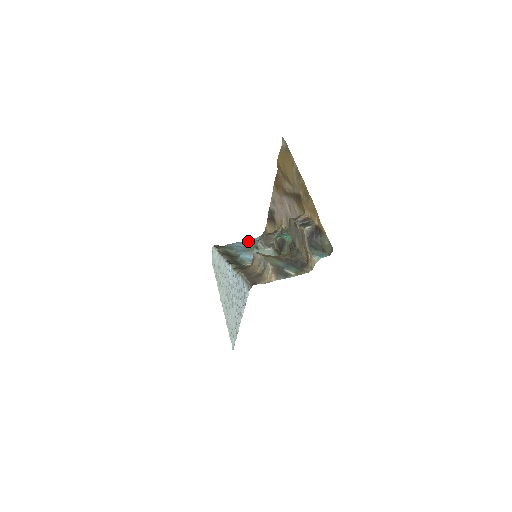
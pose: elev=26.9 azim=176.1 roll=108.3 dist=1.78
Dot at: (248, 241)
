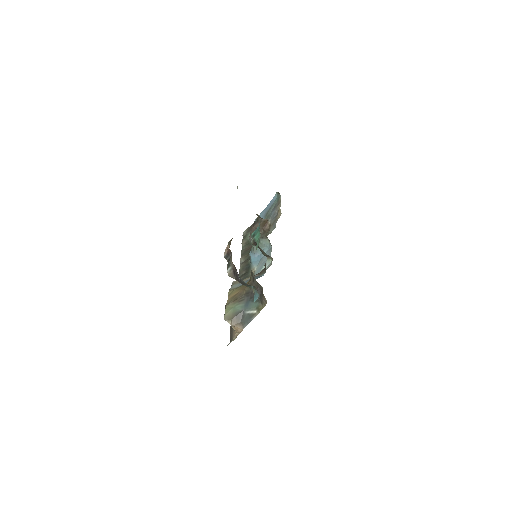
Dot at: (268, 206)
